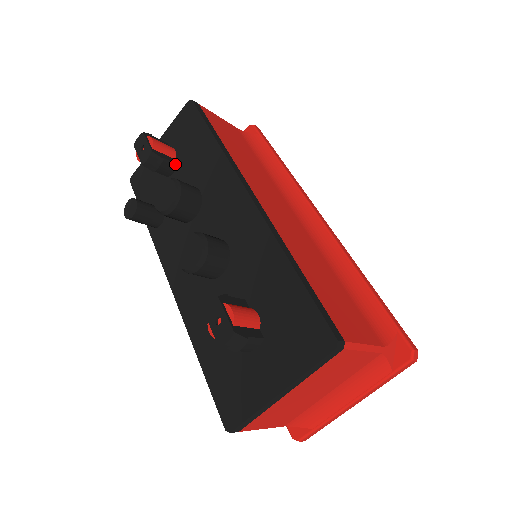
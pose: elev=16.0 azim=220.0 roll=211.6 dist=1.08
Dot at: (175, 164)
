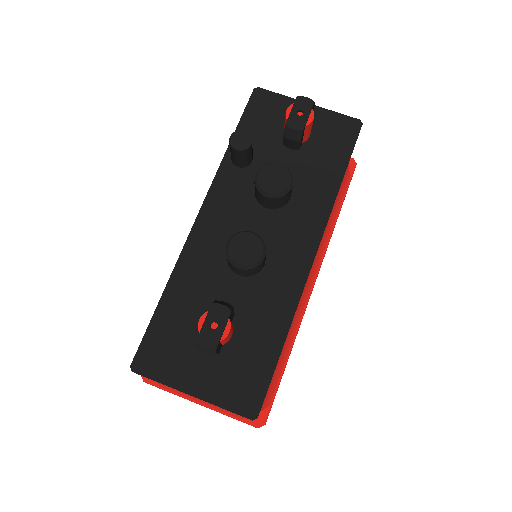
Dot at: (299, 148)
